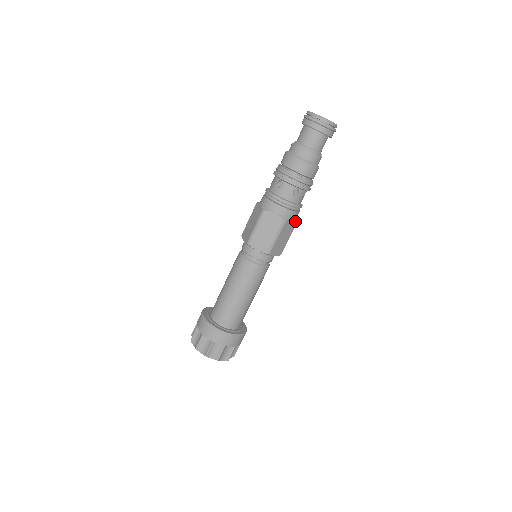
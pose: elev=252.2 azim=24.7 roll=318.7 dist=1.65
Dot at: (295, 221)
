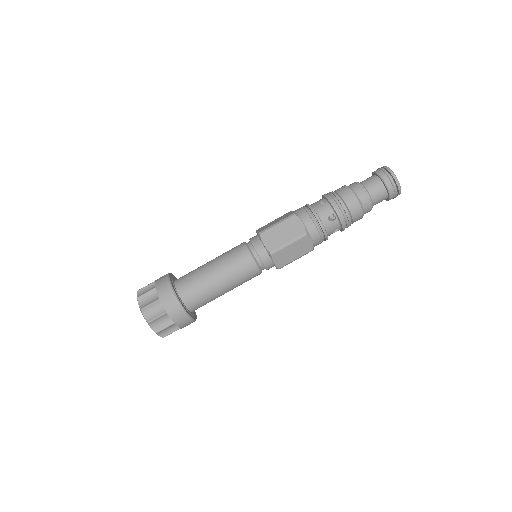
Dot at: occluded
